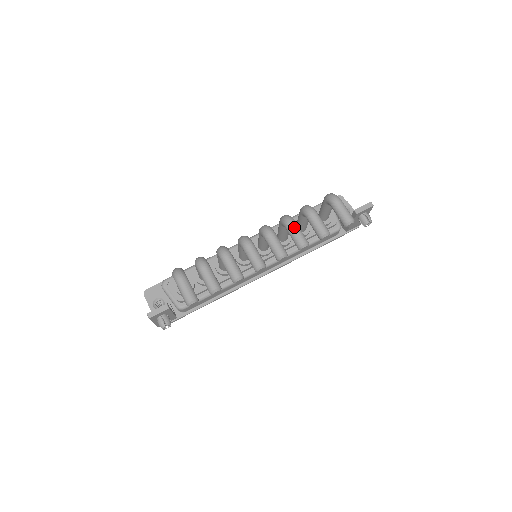
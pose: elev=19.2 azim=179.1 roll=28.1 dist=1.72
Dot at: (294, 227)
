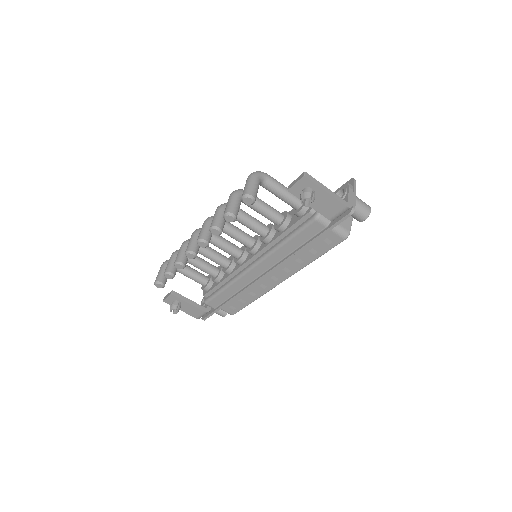
Dot at: (215, 212)
